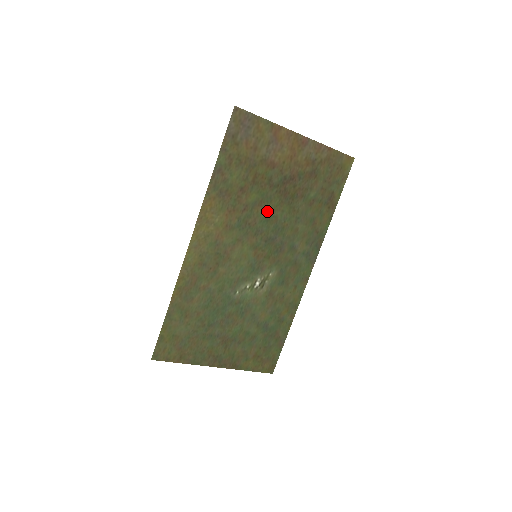
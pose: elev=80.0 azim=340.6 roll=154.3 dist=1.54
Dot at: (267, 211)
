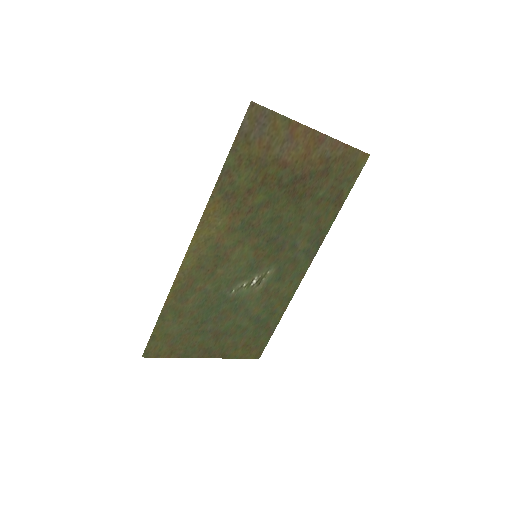
Dot at: (273, 212)
